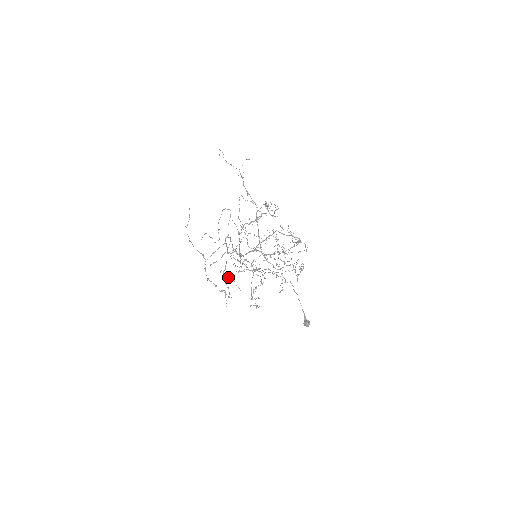
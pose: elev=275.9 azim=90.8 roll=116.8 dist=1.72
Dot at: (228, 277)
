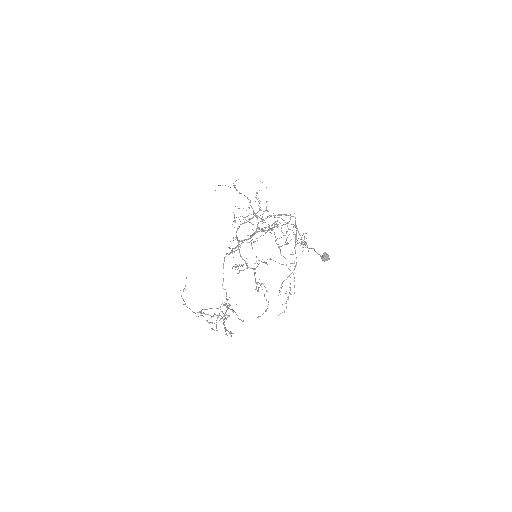
Dot at: occluded
